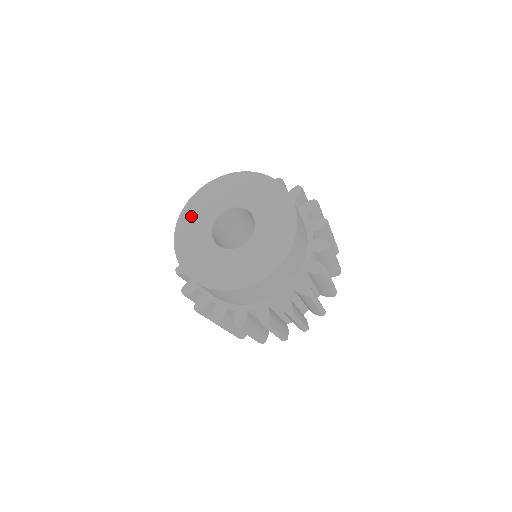
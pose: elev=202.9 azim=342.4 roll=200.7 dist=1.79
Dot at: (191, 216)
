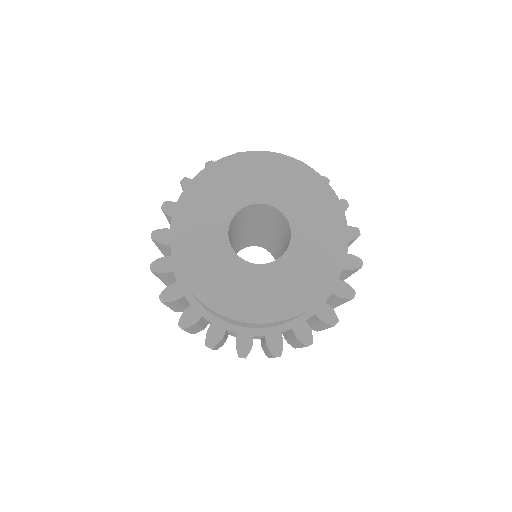
Dot at: (227, 175)
